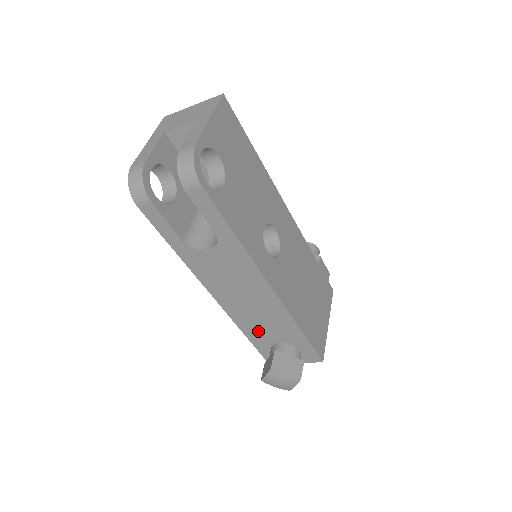
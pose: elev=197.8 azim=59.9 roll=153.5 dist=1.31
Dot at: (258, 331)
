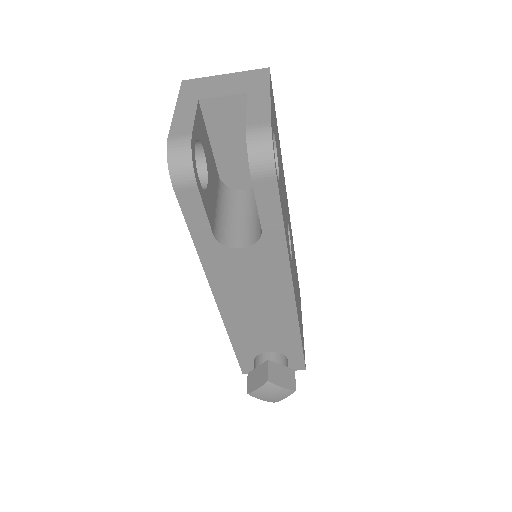
Dot at: (250, 339)
